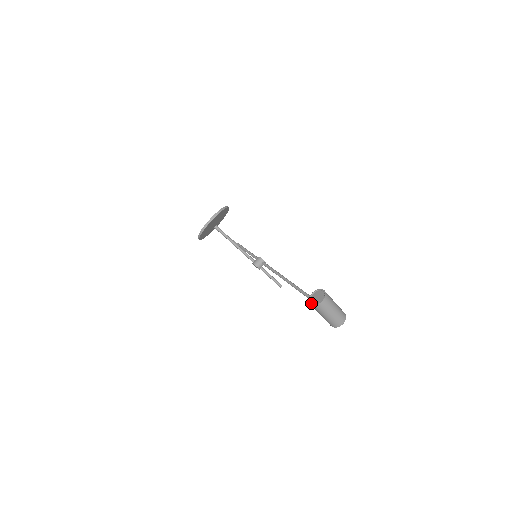
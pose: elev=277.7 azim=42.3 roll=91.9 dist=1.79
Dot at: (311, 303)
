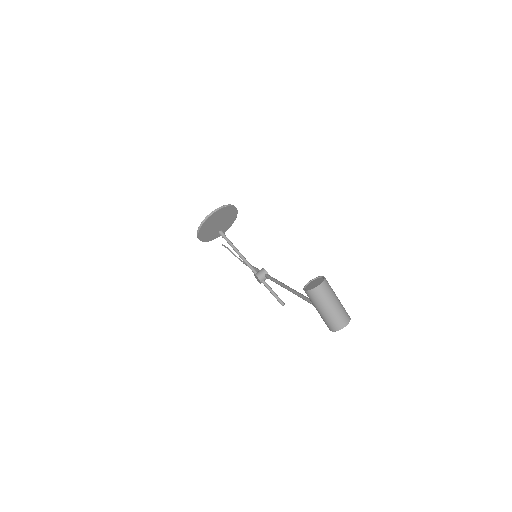
Dot at: (305, 289)
